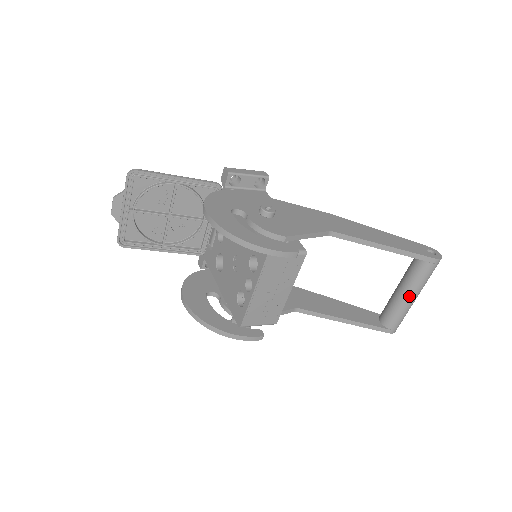
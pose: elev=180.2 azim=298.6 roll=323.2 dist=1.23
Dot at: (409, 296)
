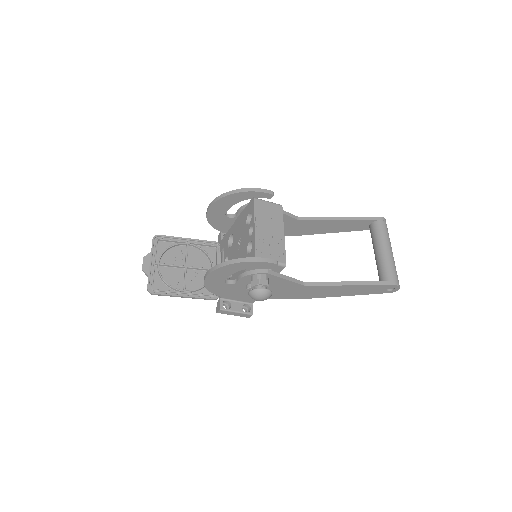
Dot at: (384, 248)
